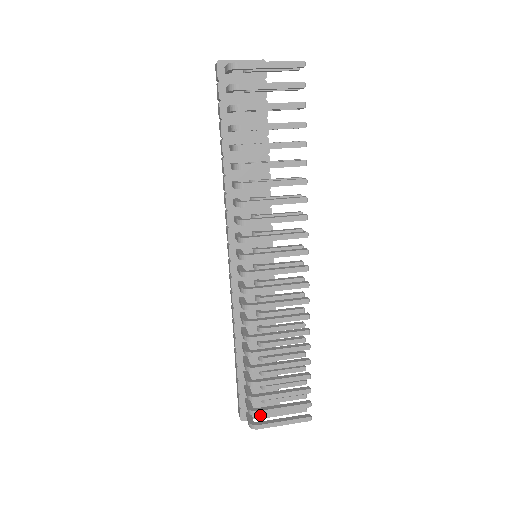
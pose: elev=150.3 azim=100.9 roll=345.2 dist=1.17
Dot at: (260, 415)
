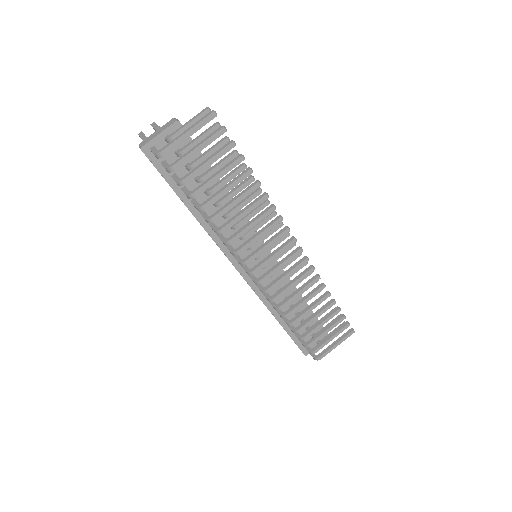
Dot at: occluded
